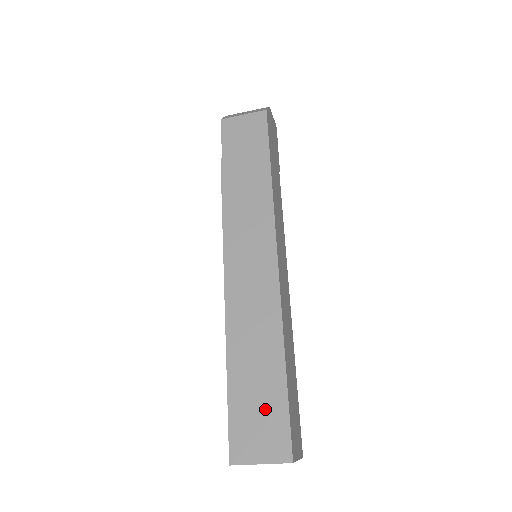
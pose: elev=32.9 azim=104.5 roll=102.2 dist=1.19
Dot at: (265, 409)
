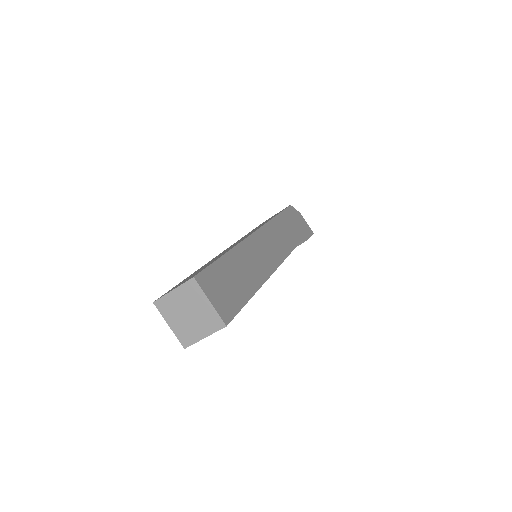
Dot at: occluded
